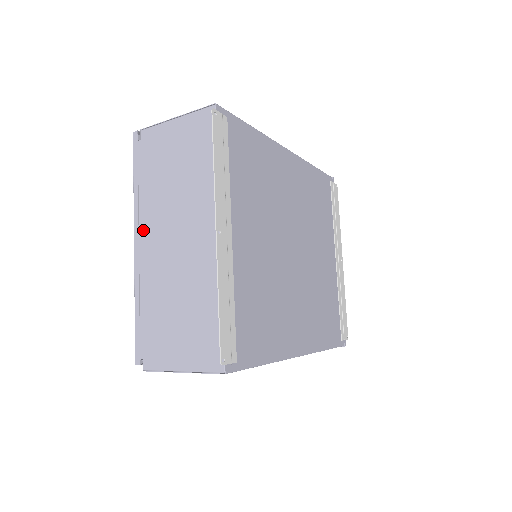
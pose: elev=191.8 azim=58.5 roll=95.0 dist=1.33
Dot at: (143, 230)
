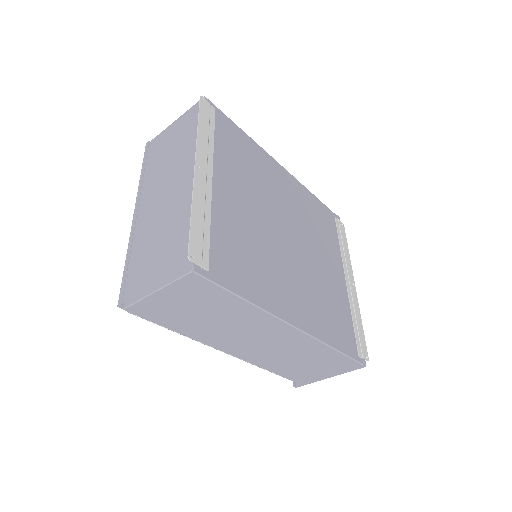
Dot at: (142, 201)
